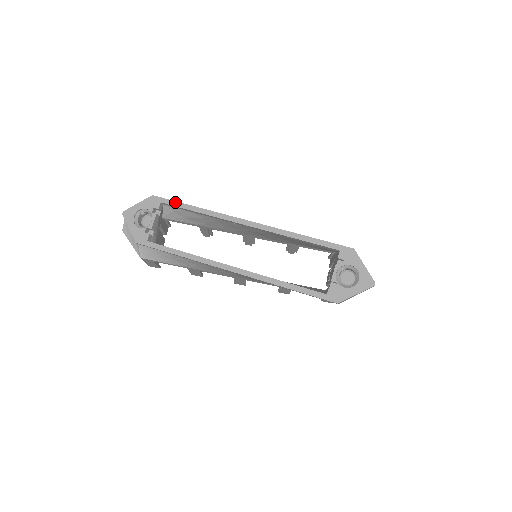
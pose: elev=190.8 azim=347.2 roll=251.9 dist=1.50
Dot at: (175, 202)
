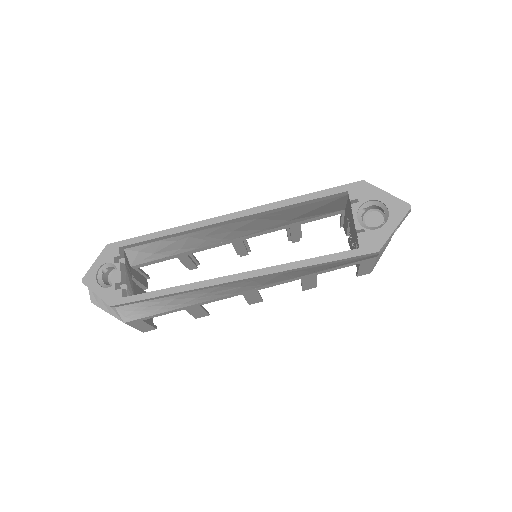
Dot at: (135, 238)
